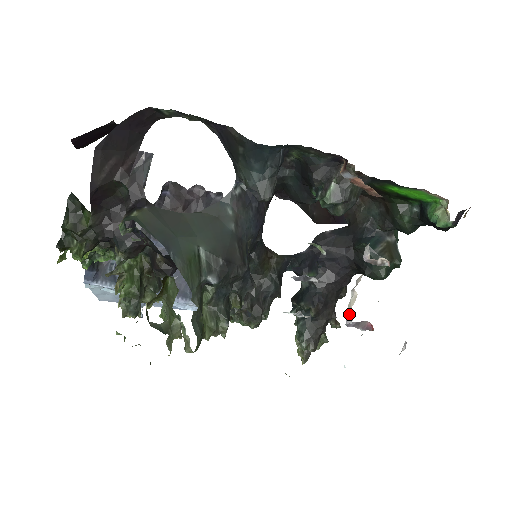
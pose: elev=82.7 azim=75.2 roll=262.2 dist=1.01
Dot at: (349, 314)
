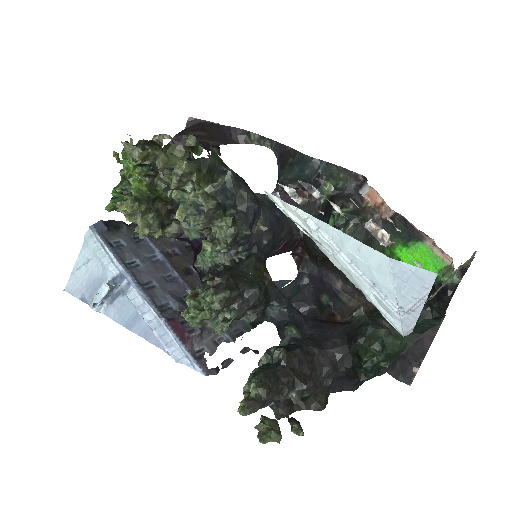
Dot at: occluded
